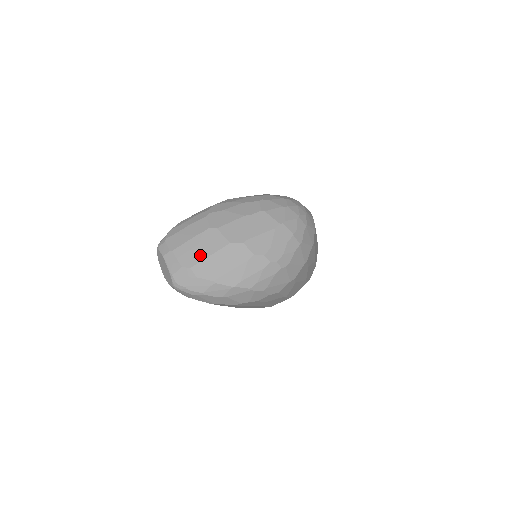
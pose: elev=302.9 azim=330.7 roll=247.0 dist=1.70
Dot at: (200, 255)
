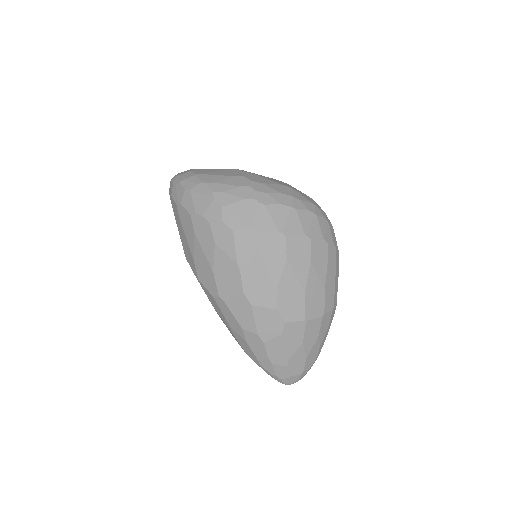
Dot at: occluded
